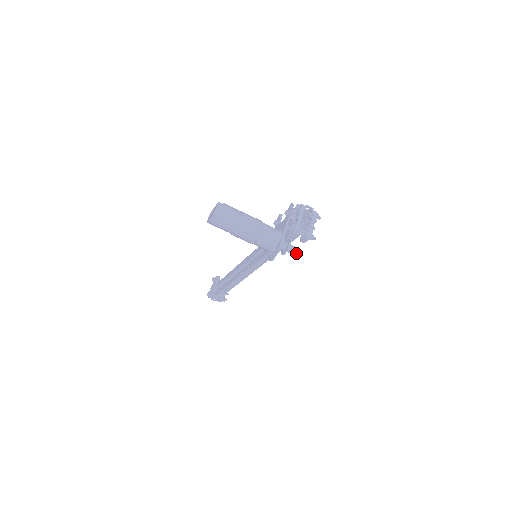
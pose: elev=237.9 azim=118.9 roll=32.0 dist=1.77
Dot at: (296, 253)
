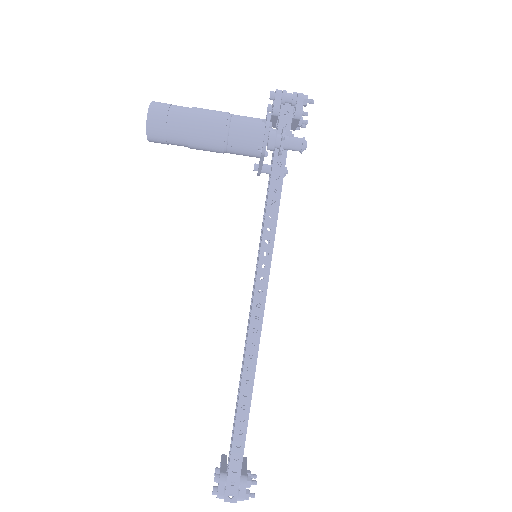
Dot at: (301, 140)
